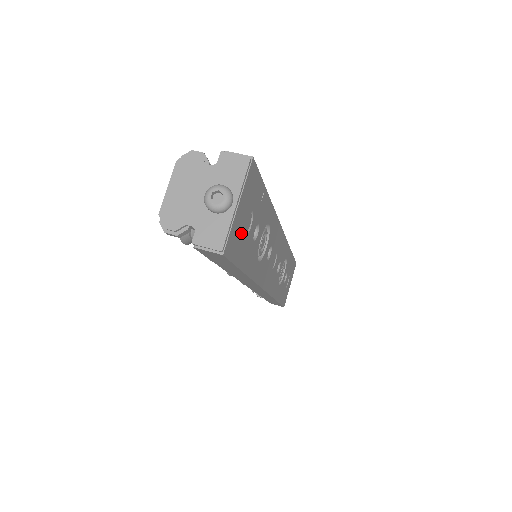
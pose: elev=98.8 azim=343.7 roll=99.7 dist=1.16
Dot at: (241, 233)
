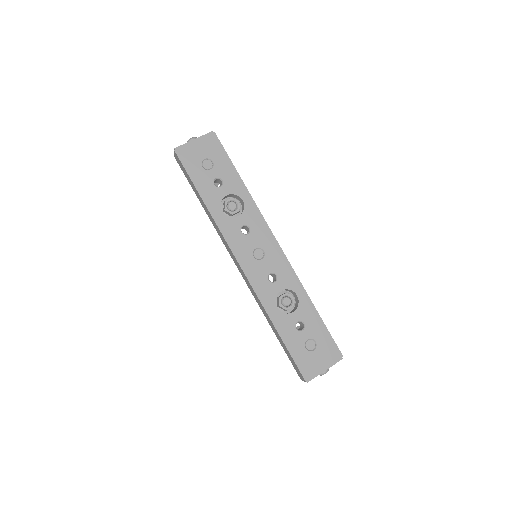
Dot at: (197, 160)
